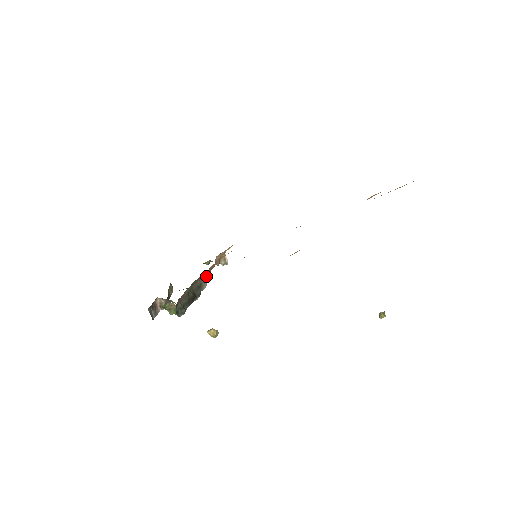
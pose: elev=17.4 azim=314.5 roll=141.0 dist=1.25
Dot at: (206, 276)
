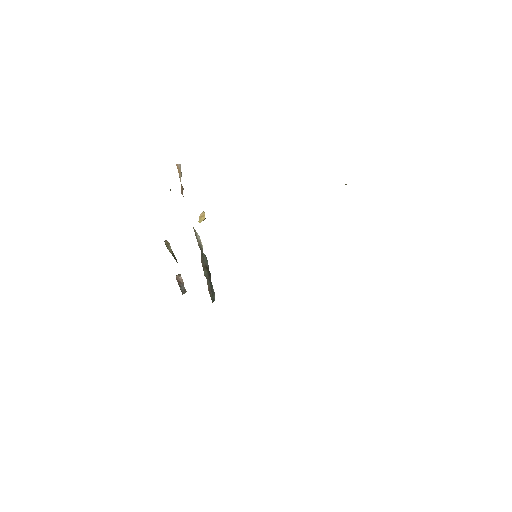
Dot at: (194, 230)
